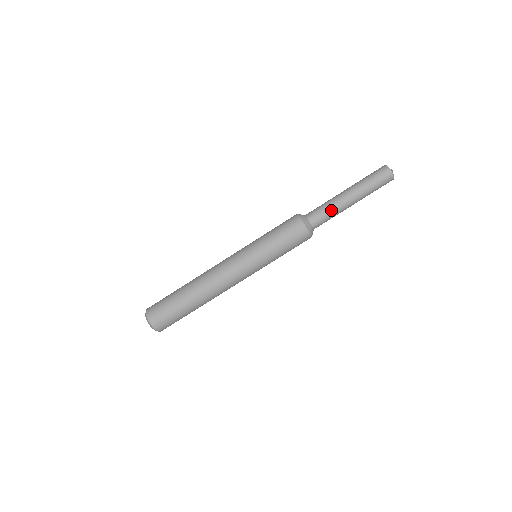
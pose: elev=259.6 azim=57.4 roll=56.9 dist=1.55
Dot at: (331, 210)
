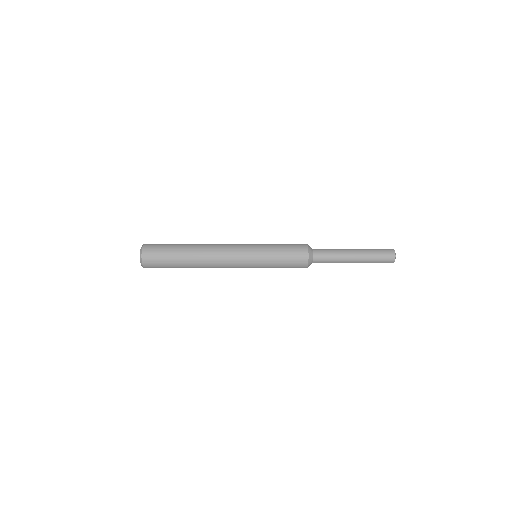
Dot at: (334, 258)
